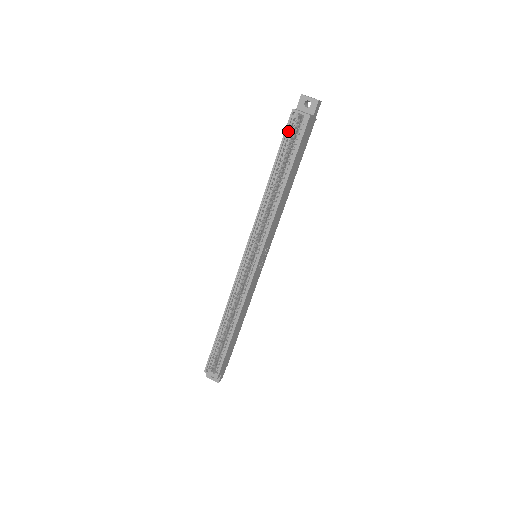
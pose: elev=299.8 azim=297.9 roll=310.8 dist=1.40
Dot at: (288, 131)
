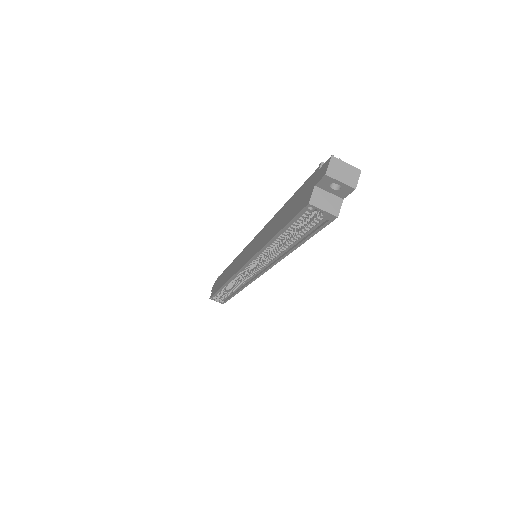
Dot at: (300, 215)
